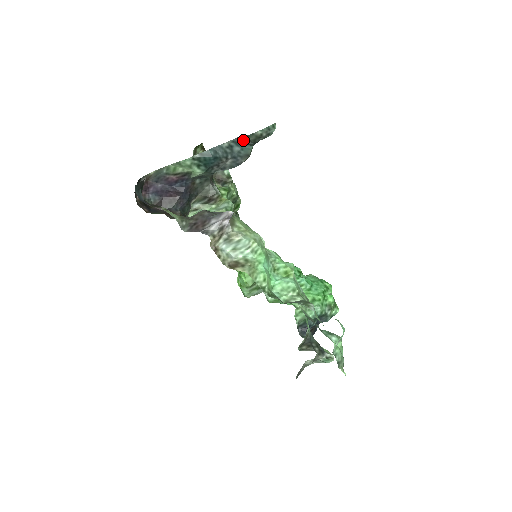
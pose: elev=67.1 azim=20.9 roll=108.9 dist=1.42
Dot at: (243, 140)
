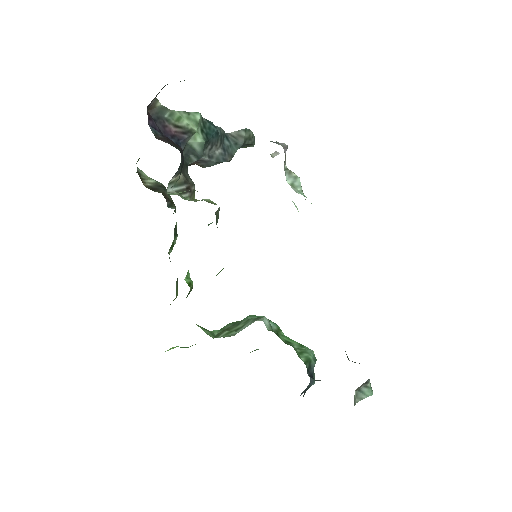
Dot at: (233, 137)
